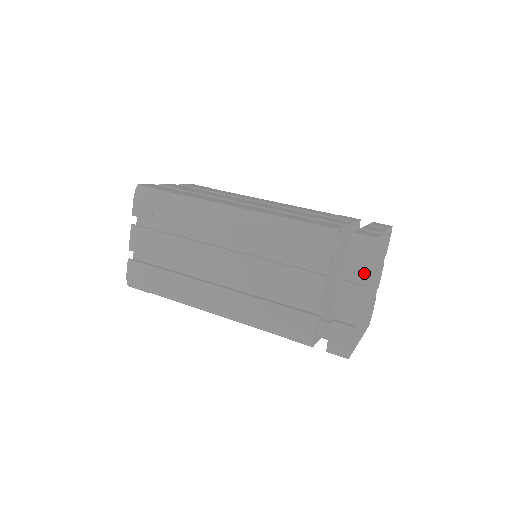
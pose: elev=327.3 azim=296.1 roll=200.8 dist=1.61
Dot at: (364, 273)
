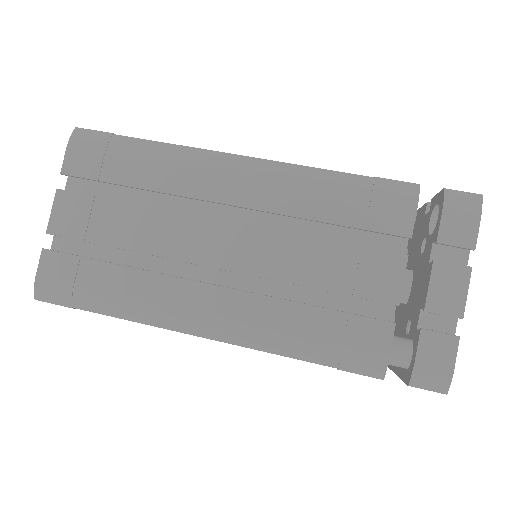
Dot at: (471, 246)
